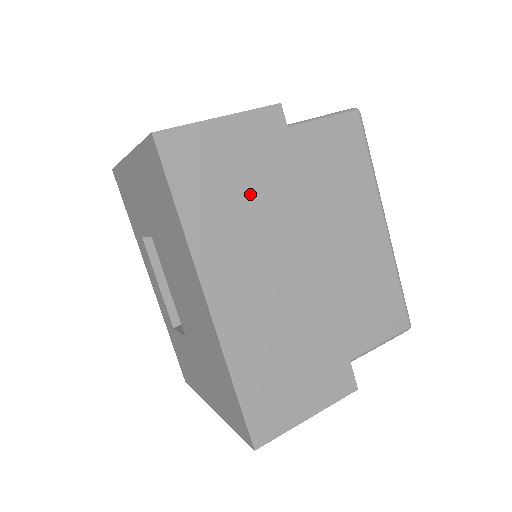
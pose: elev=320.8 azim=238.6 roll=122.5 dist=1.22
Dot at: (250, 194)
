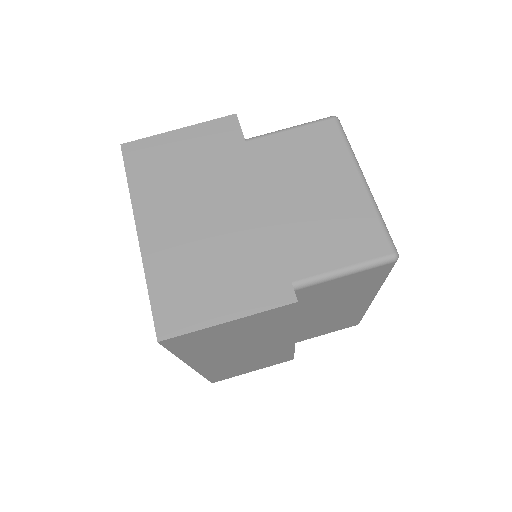
Dot at: (243, 337)
